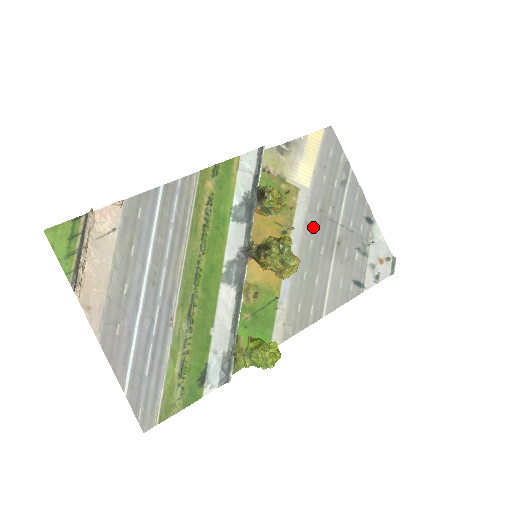
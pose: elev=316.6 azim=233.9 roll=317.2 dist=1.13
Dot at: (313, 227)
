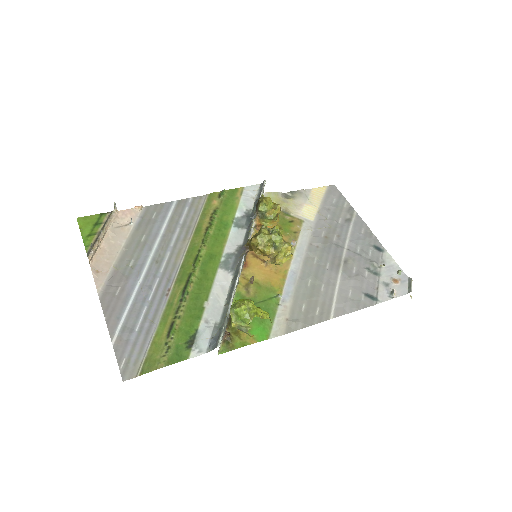
Dot at: (318, 248)
